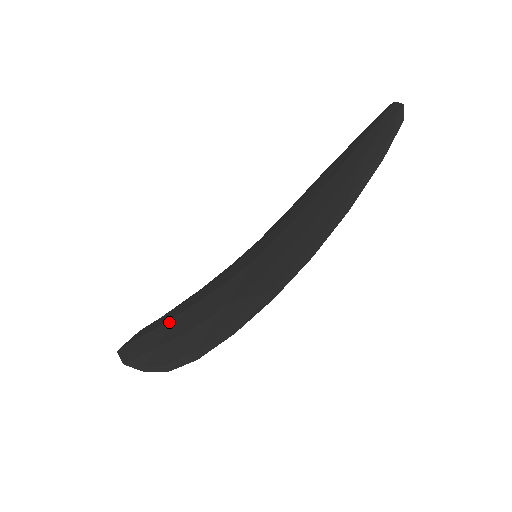
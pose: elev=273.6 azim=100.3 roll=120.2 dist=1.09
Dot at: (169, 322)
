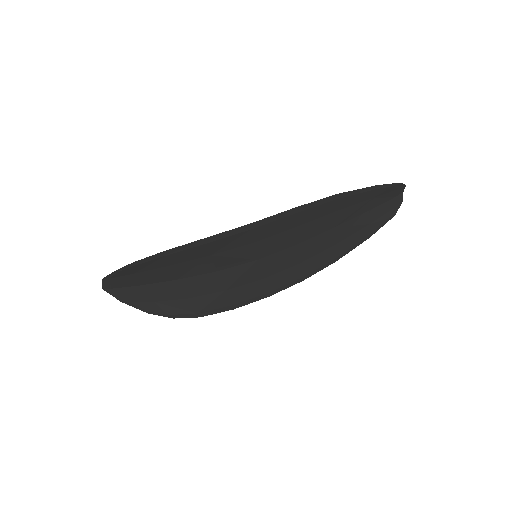
Dot at: occluded
